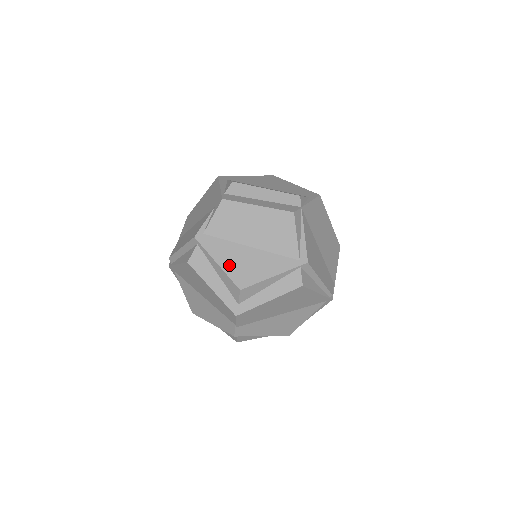
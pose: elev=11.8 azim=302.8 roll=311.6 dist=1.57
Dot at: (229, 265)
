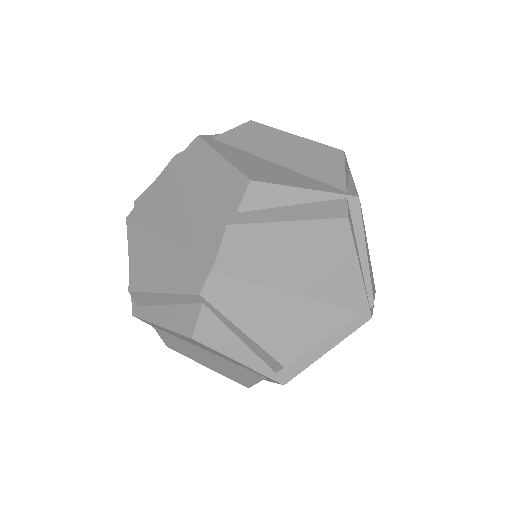
Dot at: (240, 162)
